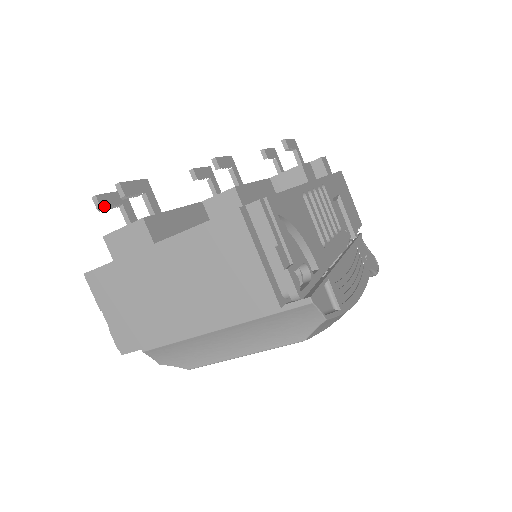
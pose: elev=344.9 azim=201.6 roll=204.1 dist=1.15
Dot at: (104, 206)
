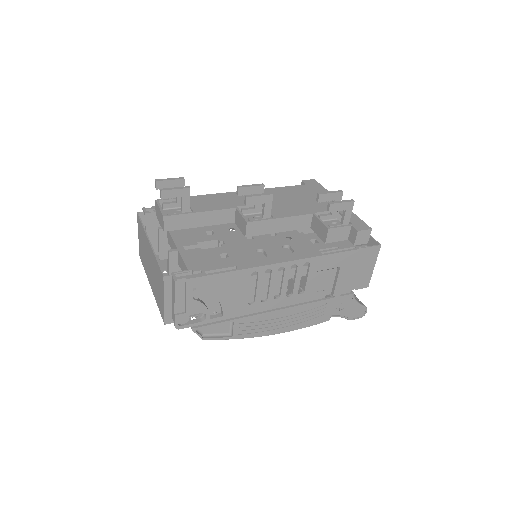
Dot at: (159, 188)
